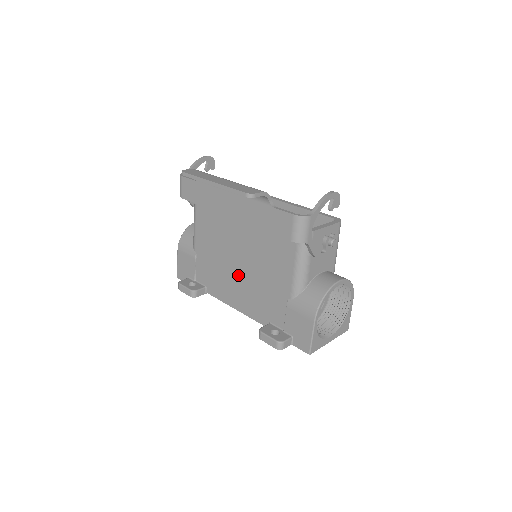
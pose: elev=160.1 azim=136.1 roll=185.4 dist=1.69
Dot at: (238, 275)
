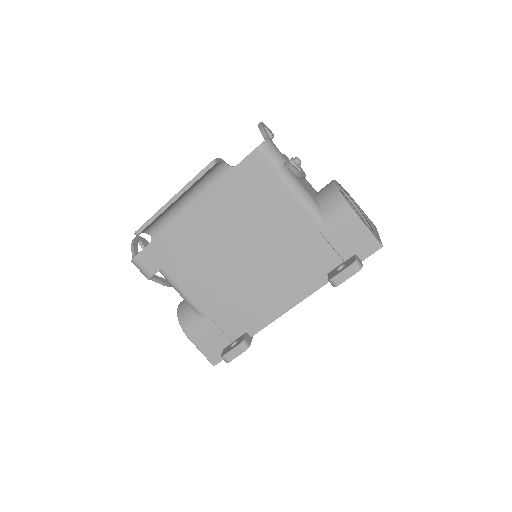
Dot at: (262, 276)
